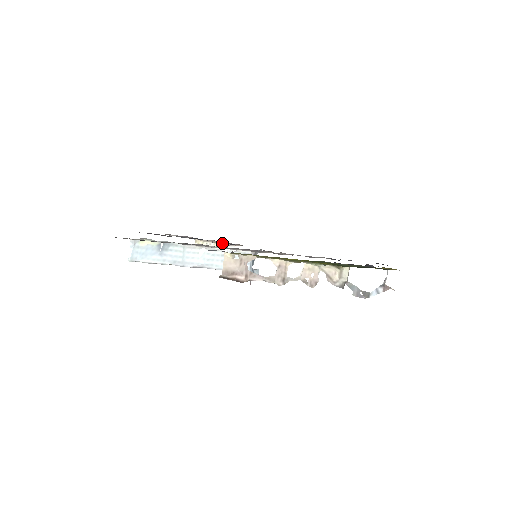
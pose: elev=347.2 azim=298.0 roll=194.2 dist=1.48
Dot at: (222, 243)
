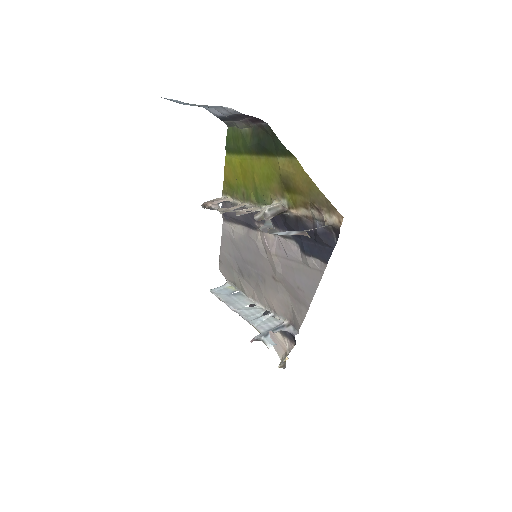
Dot at: (289, 351)
